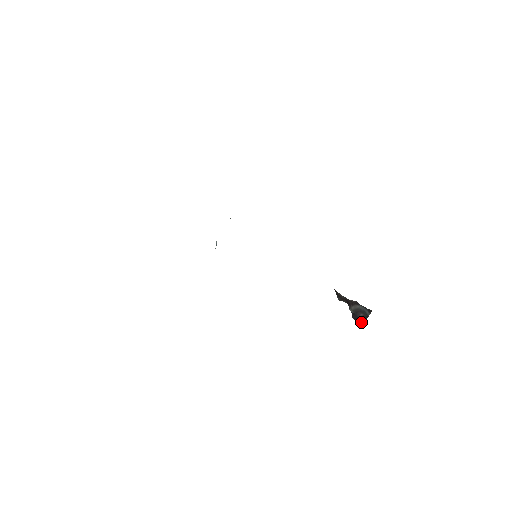
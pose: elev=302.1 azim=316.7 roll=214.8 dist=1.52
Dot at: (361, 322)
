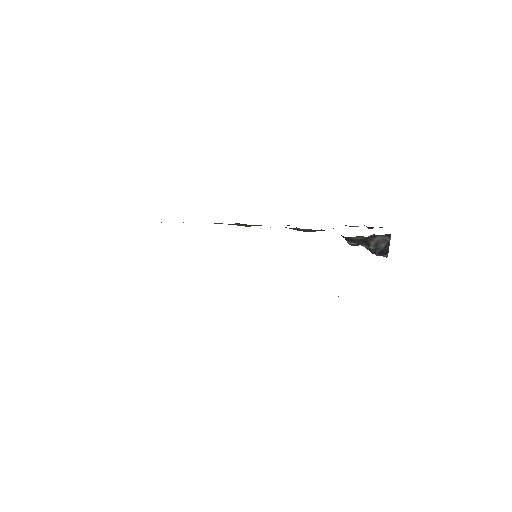
Dot at: (386, 253)
